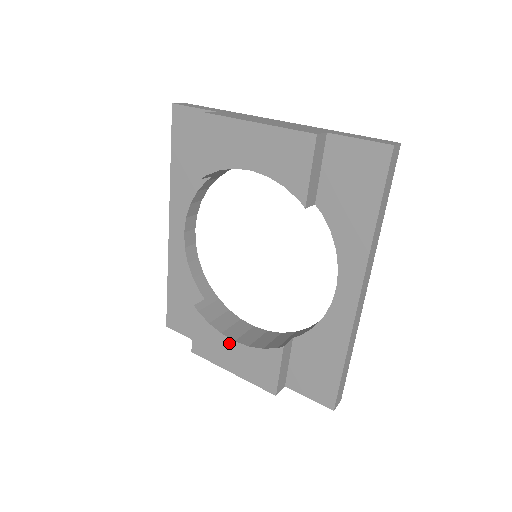
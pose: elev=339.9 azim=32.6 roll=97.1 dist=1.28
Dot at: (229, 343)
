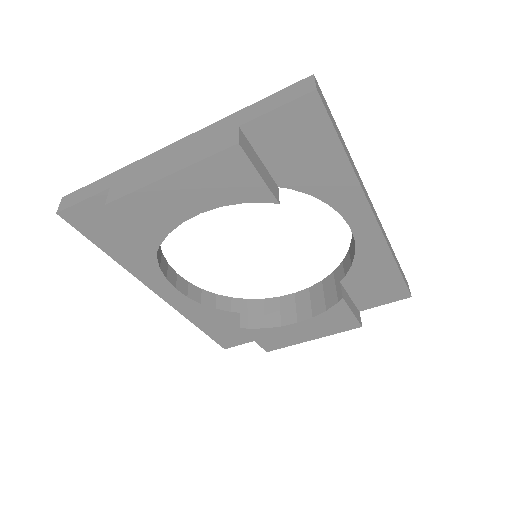
Dot at: (294, 327)
